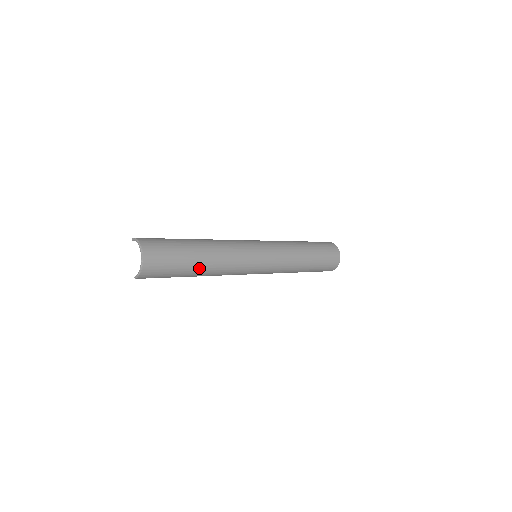
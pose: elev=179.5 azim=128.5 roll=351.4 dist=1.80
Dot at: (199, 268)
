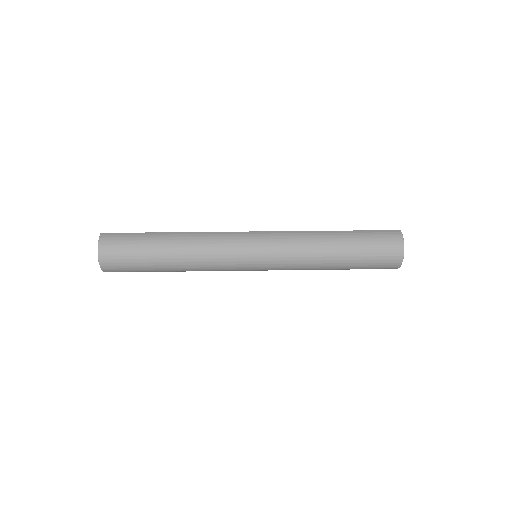
Dot at: (171, 270)
